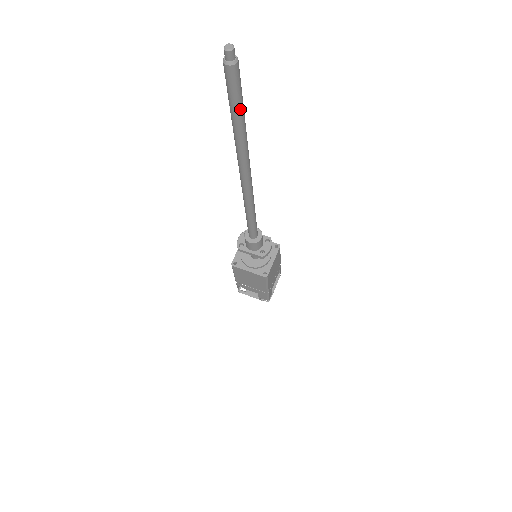
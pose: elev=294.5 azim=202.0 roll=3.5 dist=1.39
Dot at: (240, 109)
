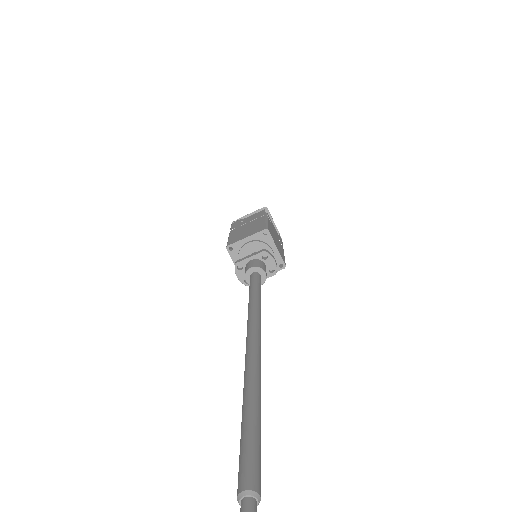
Dot at: (260, 433)
